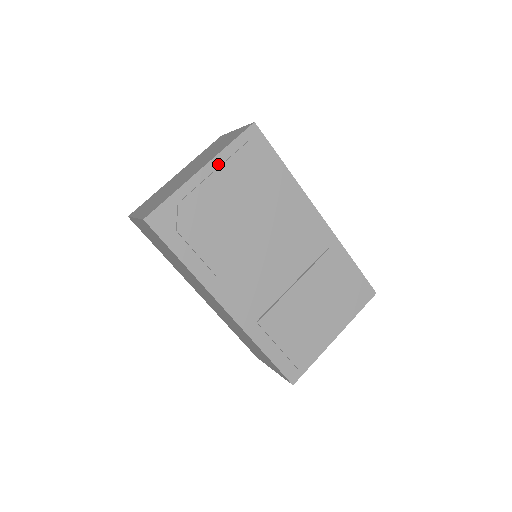
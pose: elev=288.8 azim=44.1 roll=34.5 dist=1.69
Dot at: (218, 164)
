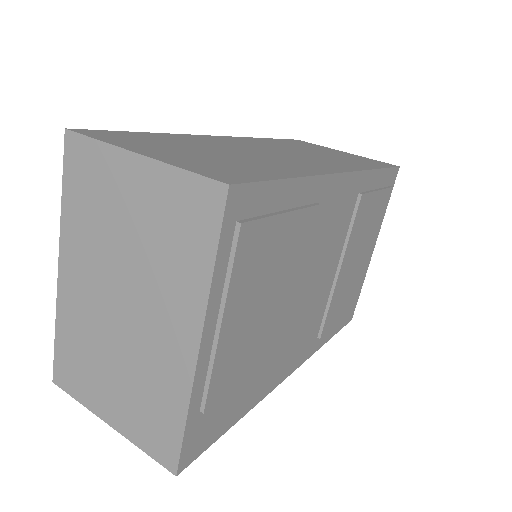
Dot at: (215, 311)
